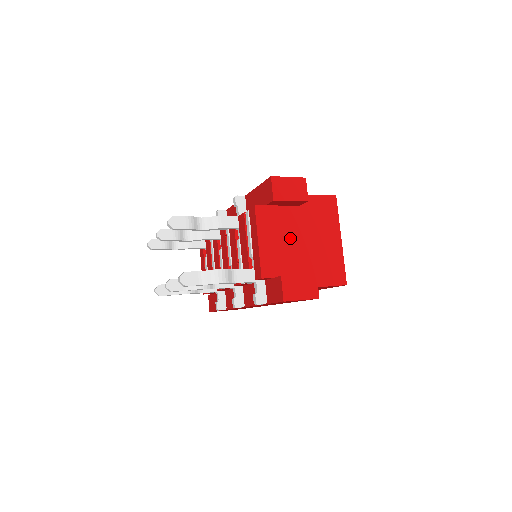
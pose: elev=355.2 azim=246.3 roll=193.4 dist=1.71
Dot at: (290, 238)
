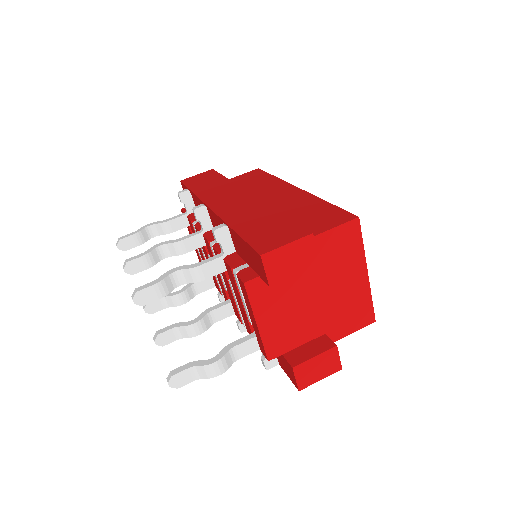
Dot at: (298, 301)
